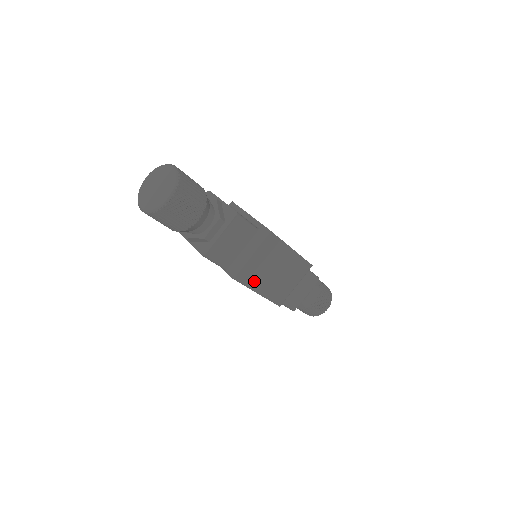
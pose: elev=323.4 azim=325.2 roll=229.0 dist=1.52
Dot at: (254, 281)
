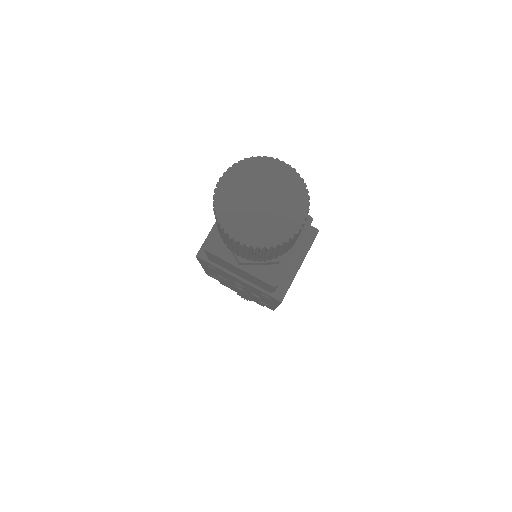
Dot at: occluded
